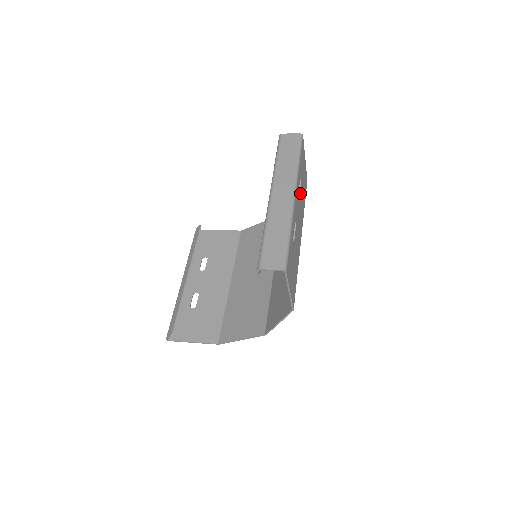
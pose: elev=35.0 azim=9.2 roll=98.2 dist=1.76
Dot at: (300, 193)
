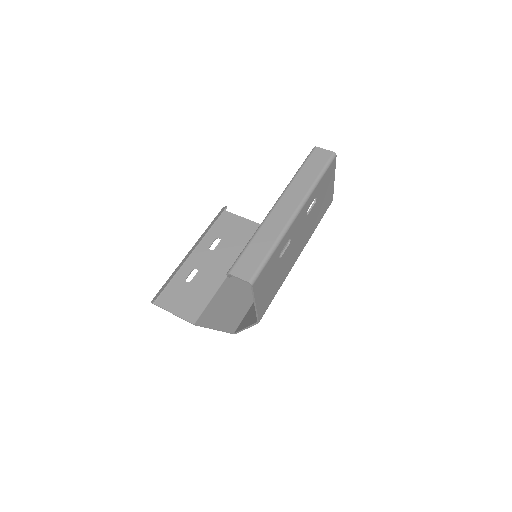
Dot at: (311, 211)
